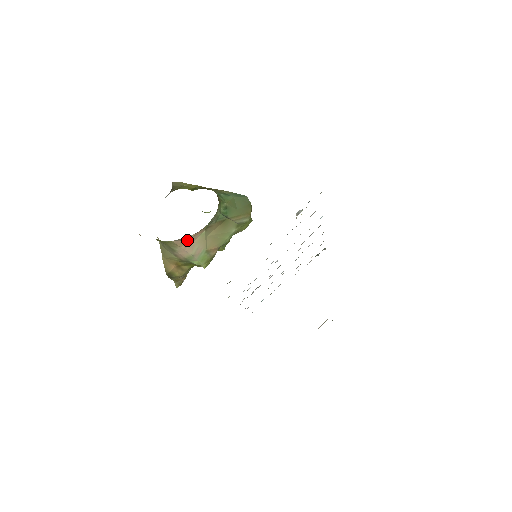
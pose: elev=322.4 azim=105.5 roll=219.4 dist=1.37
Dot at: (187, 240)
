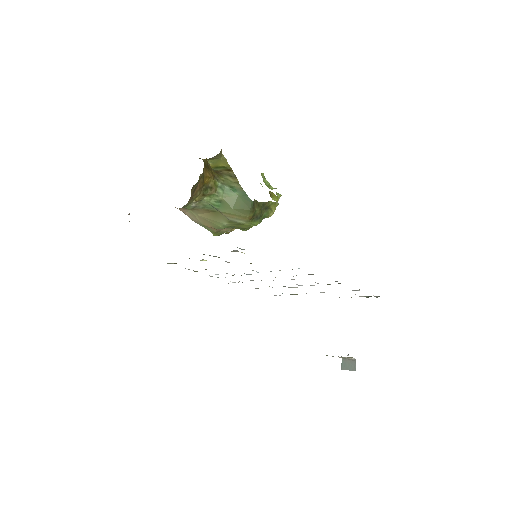
Dot at: occluded
